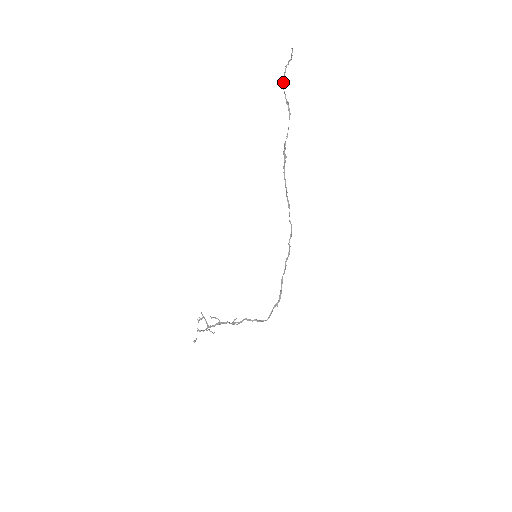
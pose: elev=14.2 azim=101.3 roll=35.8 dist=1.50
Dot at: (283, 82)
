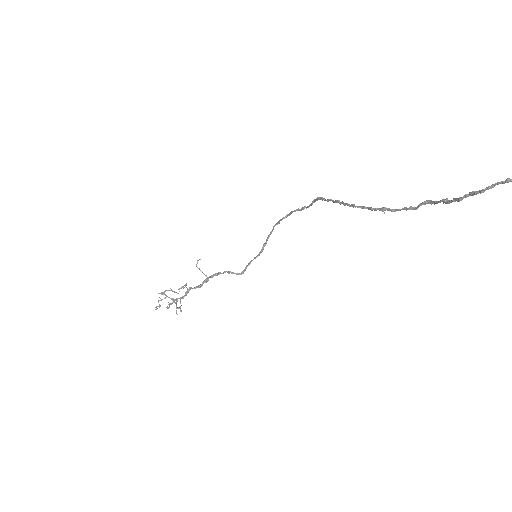
Dot at: (472, 194)
